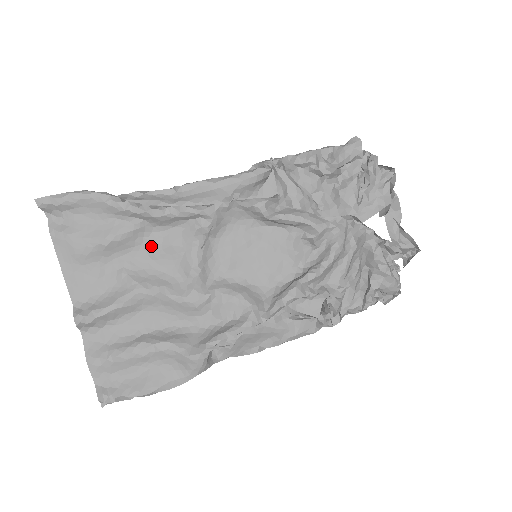
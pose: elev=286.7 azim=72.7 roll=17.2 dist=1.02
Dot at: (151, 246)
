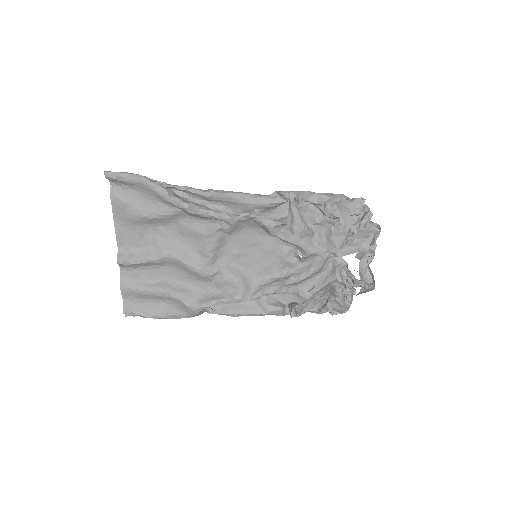
Dot at: (182, 227)
